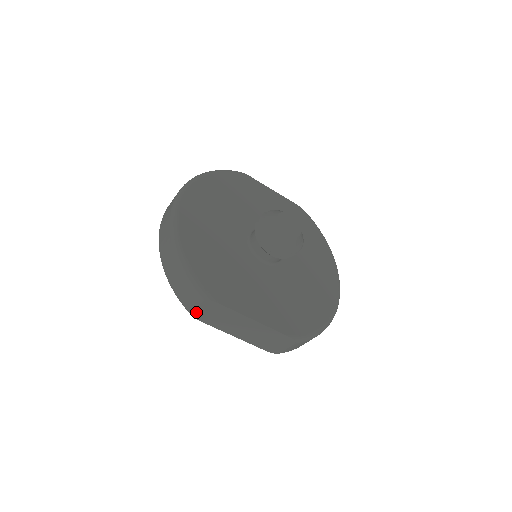
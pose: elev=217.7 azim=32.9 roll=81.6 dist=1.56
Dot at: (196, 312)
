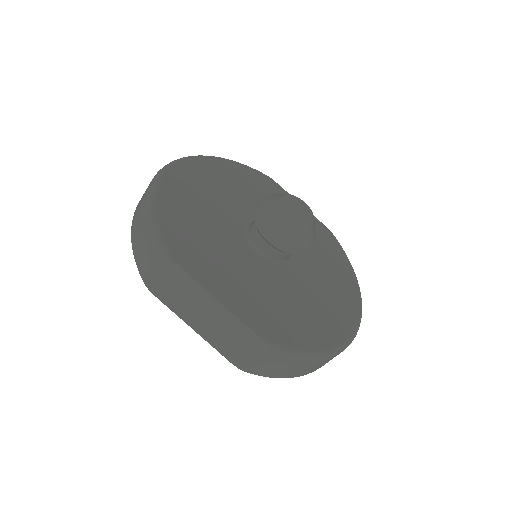
Dot at: (149, 277)
